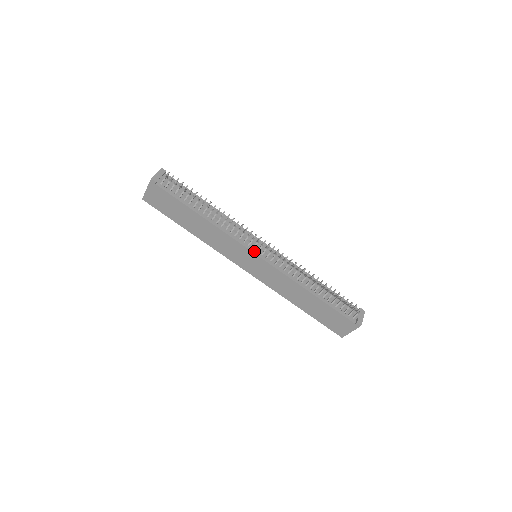
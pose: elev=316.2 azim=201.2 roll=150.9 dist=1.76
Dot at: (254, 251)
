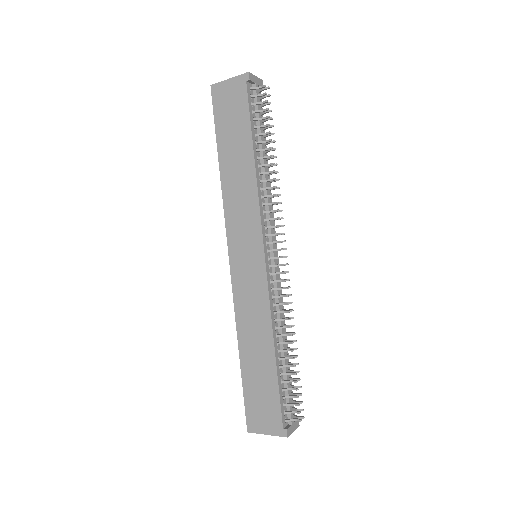
Dot at: (265, 246)
